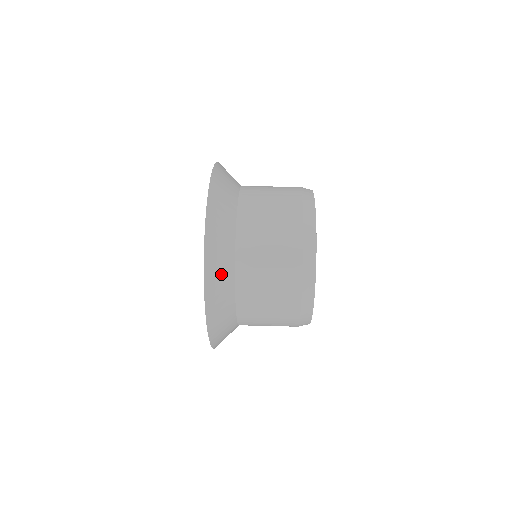
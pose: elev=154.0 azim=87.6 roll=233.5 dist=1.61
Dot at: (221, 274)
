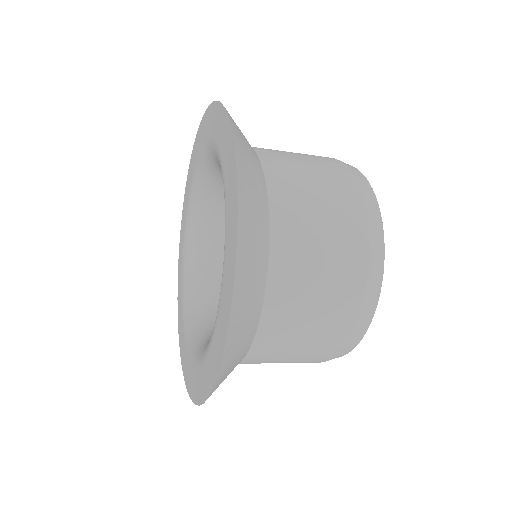
Dot at: occluded
